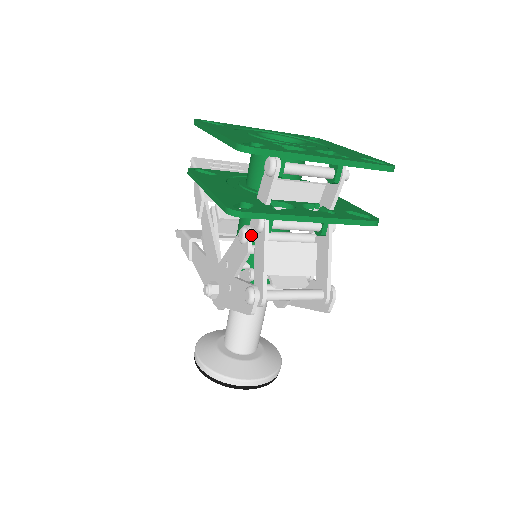
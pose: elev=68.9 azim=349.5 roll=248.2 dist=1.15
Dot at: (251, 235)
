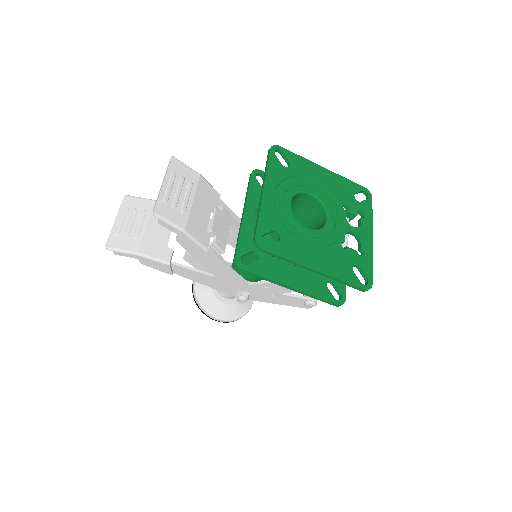
Dot at: occluded
